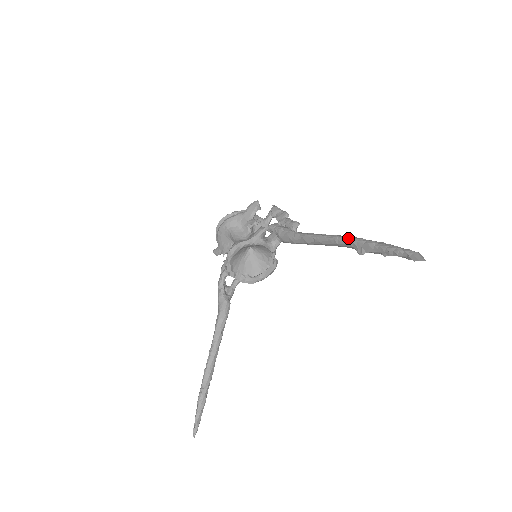
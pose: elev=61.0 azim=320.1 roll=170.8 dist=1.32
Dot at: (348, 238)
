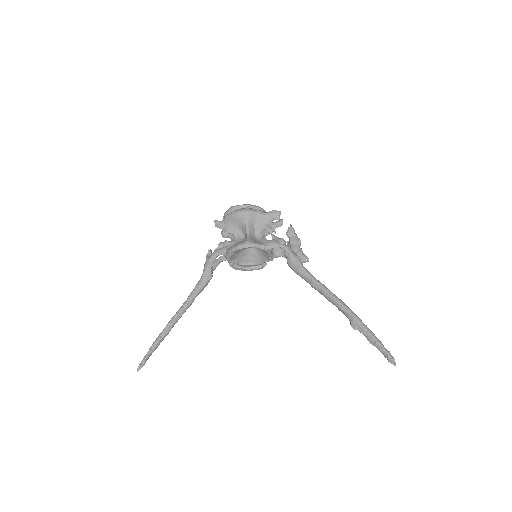
Dot at: (350, 311)
